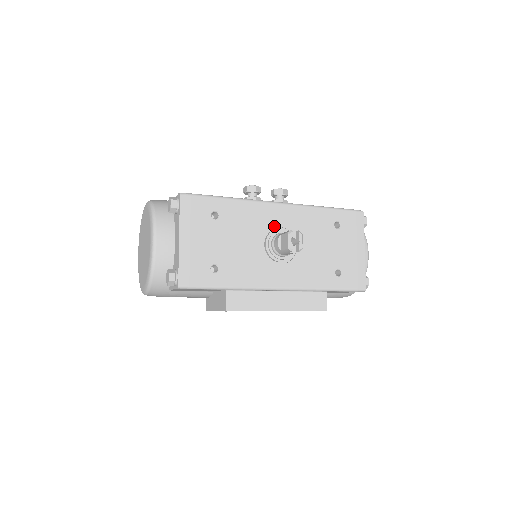
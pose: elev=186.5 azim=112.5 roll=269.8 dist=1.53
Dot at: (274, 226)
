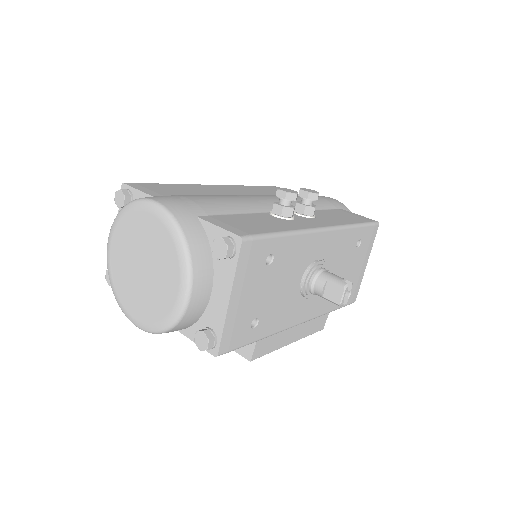
Dot at: (314, 258)
